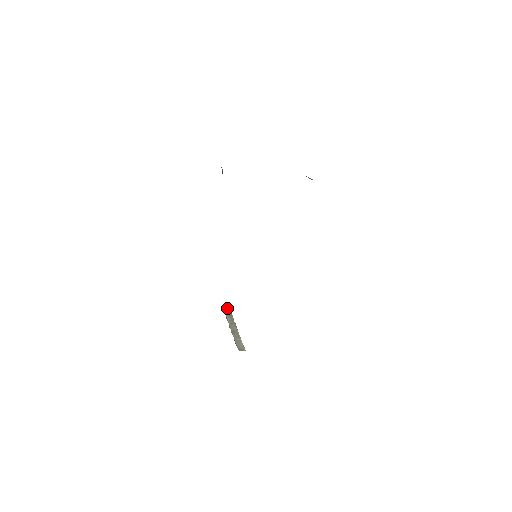
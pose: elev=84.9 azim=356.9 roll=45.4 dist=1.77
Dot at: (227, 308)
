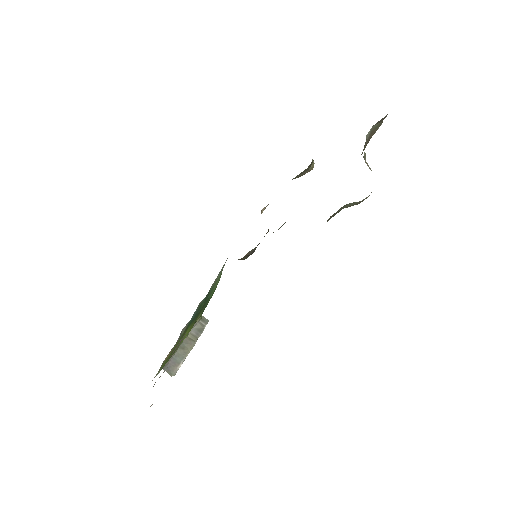
Dot at: (204, 321)
